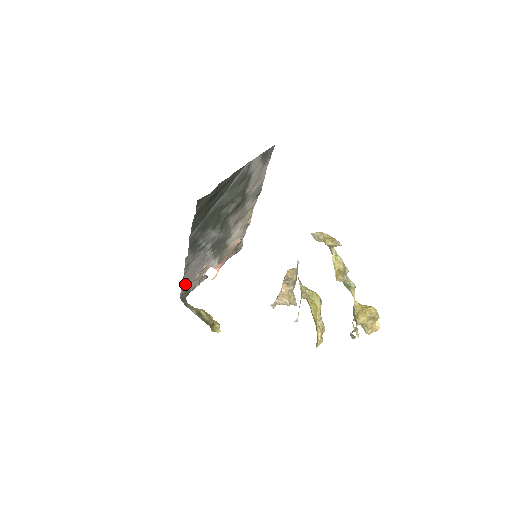
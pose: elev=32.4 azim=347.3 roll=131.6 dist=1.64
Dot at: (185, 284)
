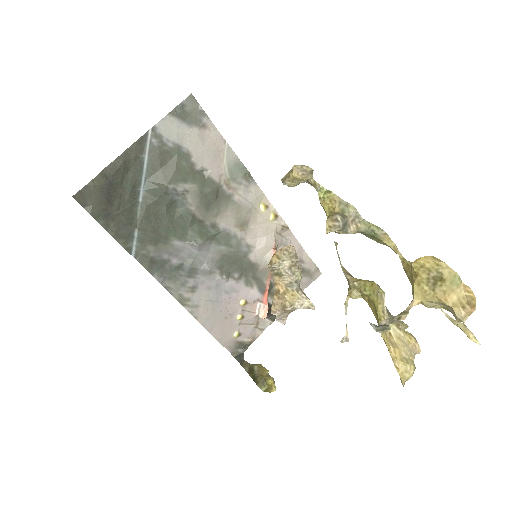
Dot at: (219, 331)
